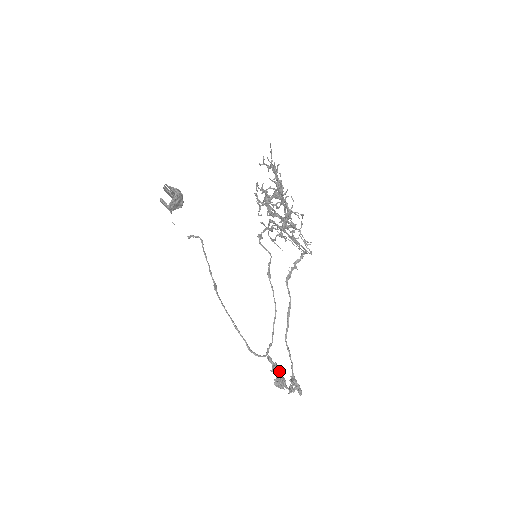
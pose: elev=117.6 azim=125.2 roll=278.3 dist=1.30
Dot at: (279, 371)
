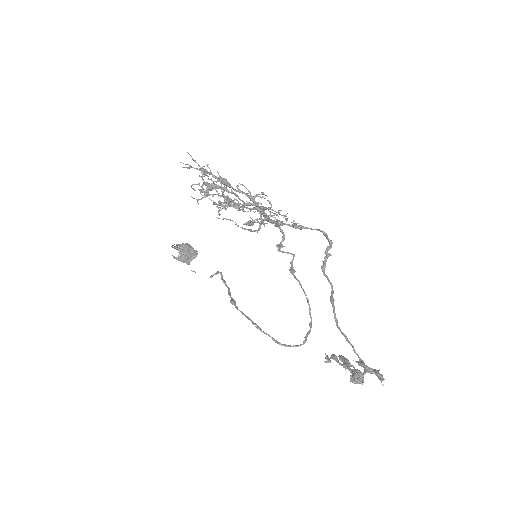
Dot at: (336, 359)
